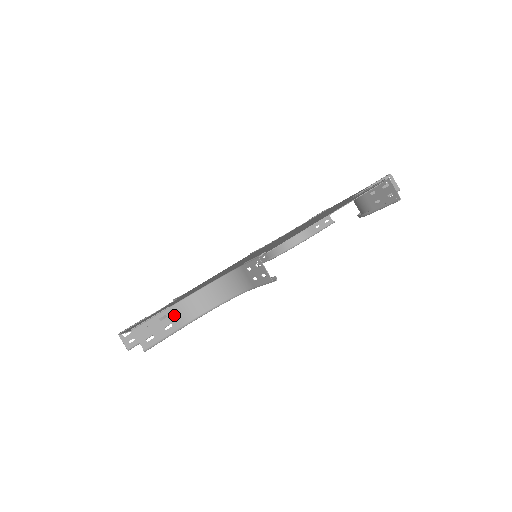
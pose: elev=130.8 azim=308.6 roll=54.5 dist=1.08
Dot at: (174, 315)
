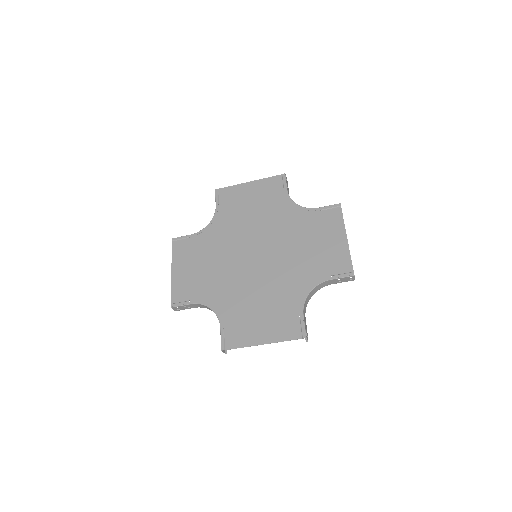
Dot at: occluded
